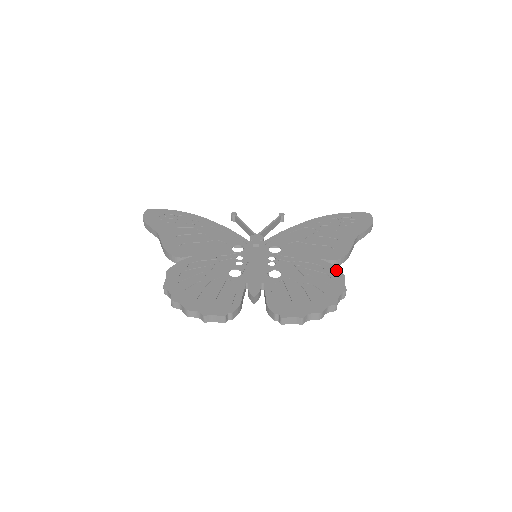
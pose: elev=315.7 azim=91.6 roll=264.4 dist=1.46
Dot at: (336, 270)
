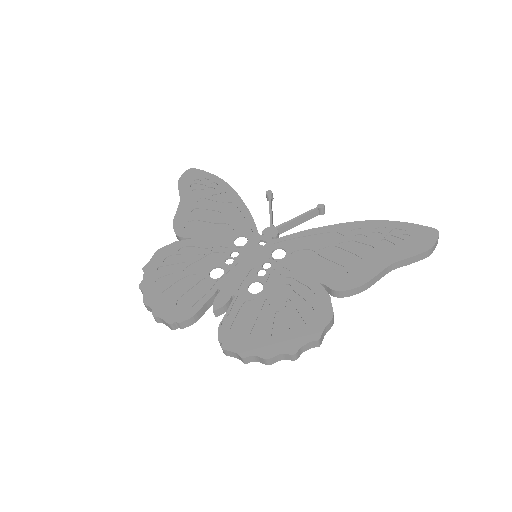
Dot at: (328, 306)
